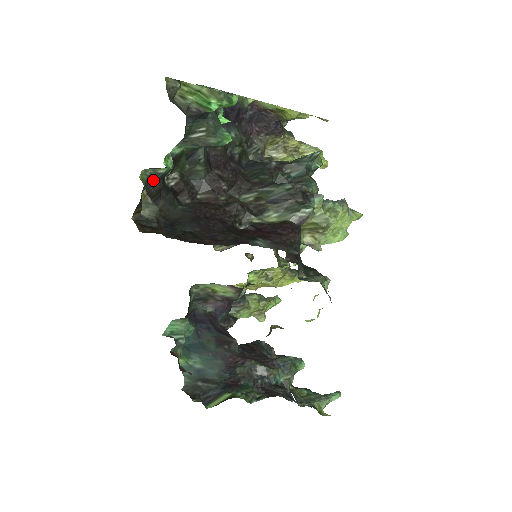
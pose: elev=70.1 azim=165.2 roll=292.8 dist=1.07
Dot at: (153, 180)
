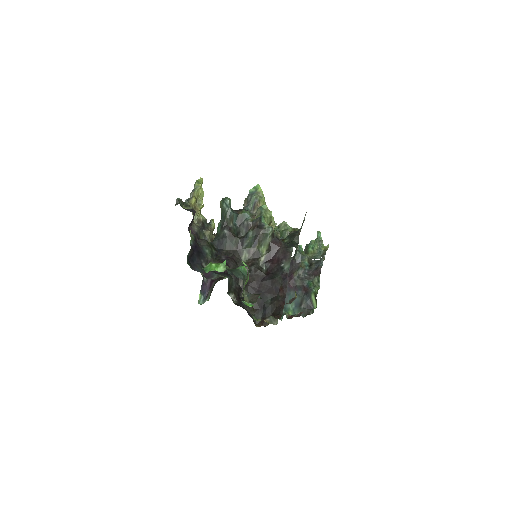
Dot at: occluded
